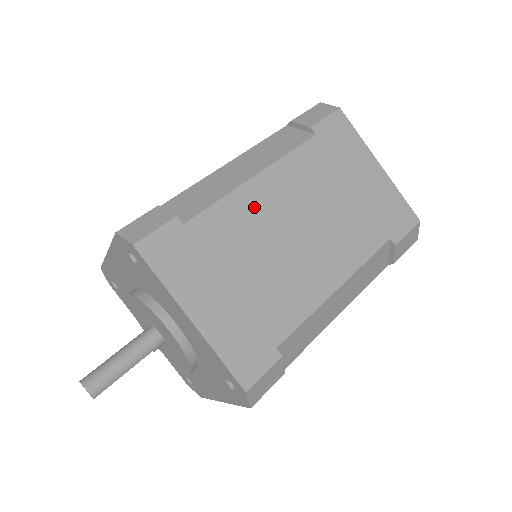
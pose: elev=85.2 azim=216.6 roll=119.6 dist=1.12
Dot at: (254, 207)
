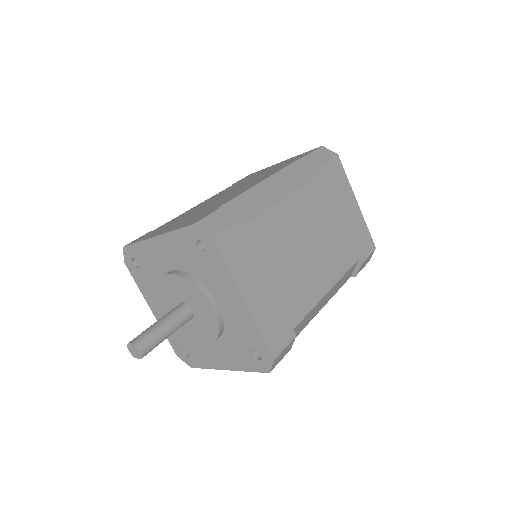
Dot at: (286, 221)
